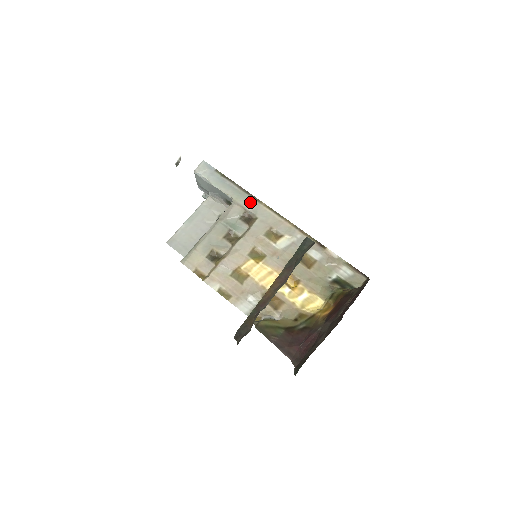
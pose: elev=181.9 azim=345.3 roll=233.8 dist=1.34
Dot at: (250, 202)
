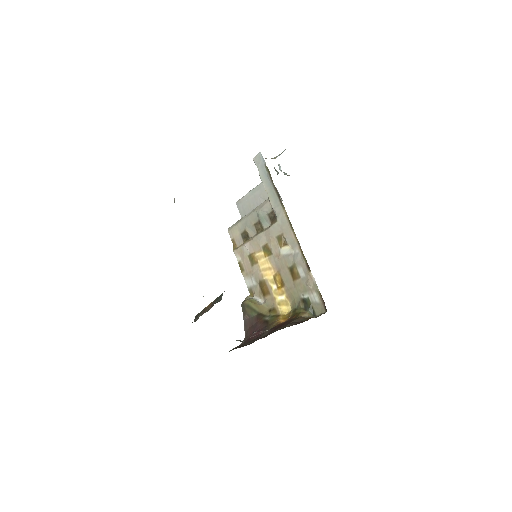
Dot at: (277, 205)
